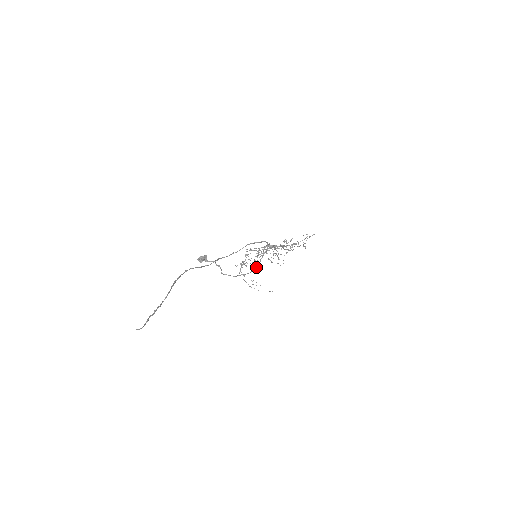
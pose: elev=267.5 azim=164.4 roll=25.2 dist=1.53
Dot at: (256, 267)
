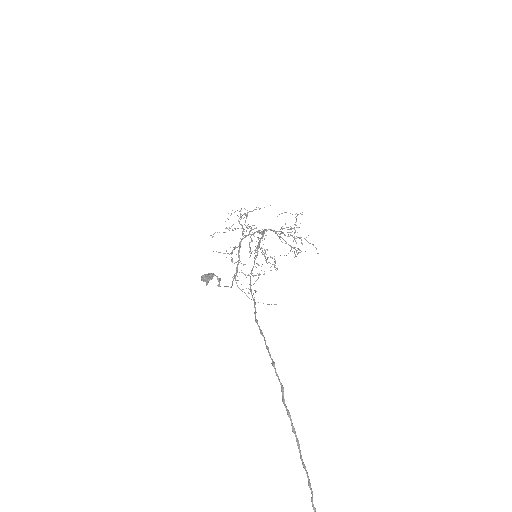
Dot at: (239, 259)
